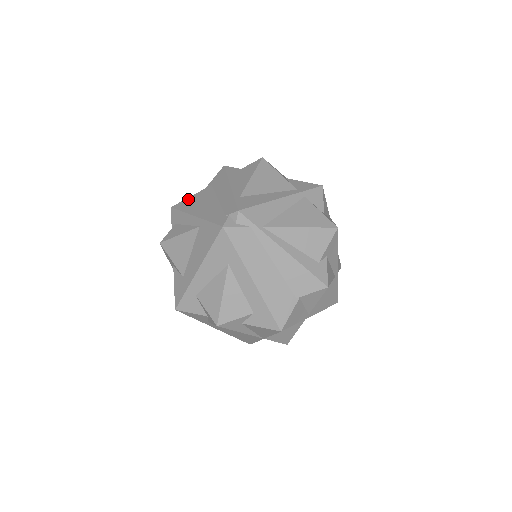
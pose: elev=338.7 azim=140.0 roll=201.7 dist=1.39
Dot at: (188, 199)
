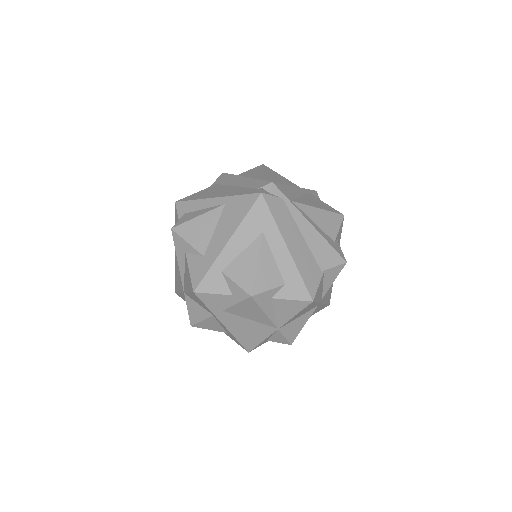
Dot at: (194, 194)
